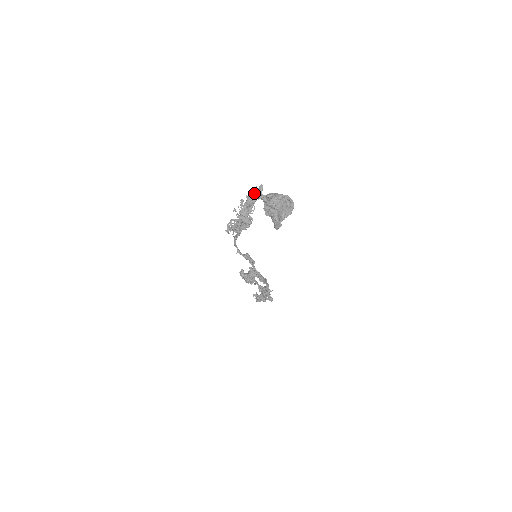
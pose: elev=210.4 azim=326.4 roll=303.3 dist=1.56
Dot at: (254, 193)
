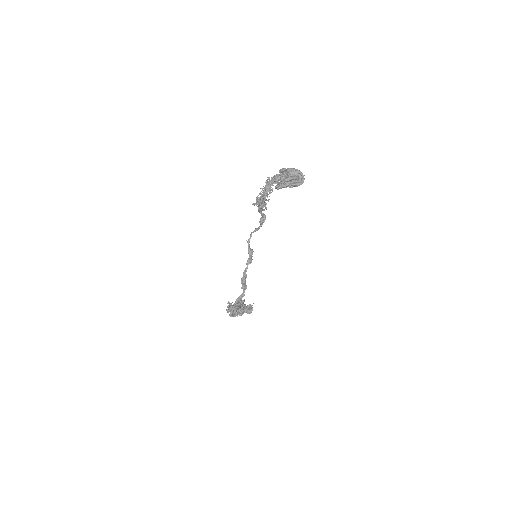
Dot at: occluded
